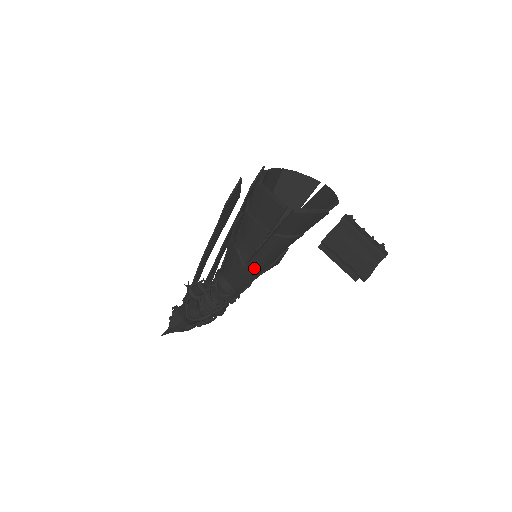
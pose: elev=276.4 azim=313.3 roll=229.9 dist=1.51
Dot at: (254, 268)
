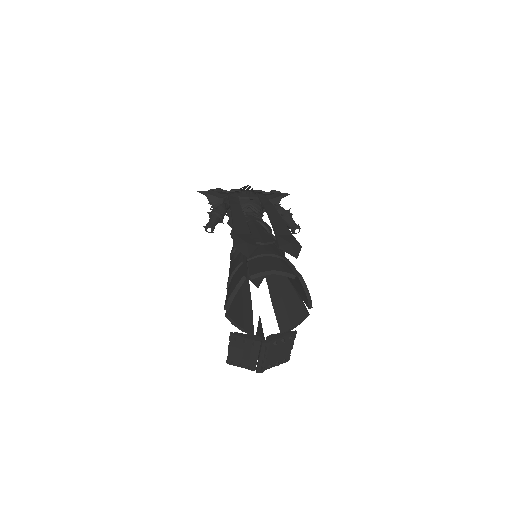
Dot at: occluded
